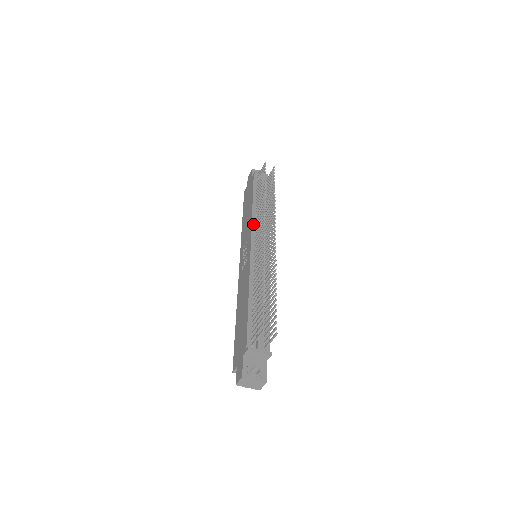
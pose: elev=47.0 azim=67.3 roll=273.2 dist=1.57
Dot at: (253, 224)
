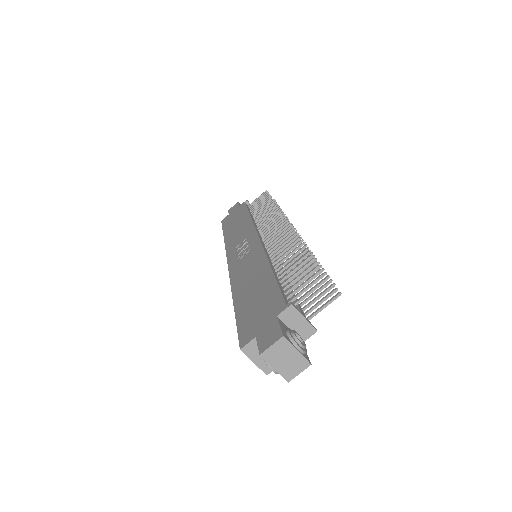
Dot at: (255, 226)
